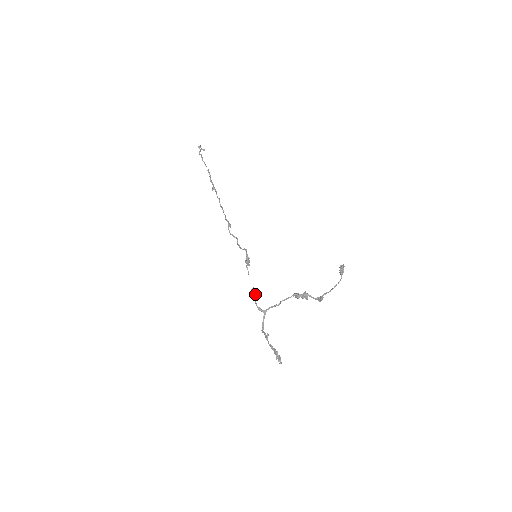
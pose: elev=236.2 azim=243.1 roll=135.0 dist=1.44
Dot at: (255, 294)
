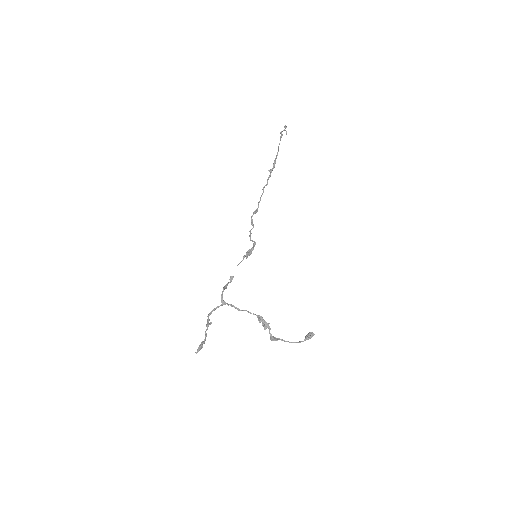
Dot at: occluded
